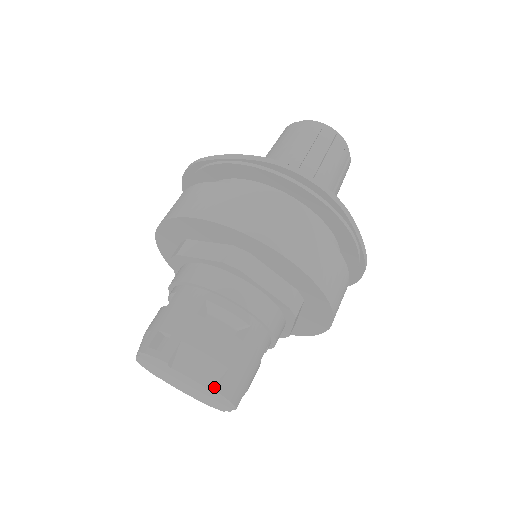
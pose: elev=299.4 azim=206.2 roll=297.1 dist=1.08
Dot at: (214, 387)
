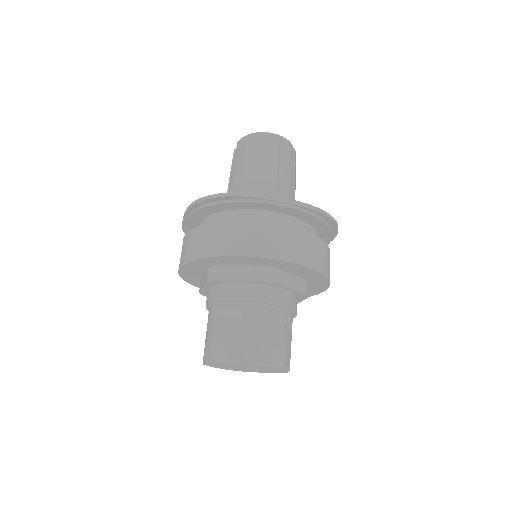
Dot at: (241, 361)
